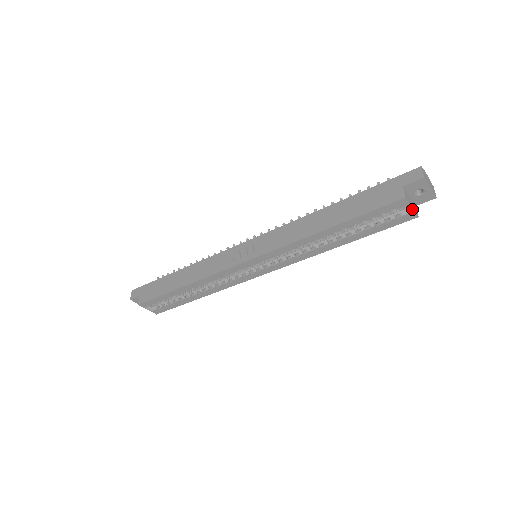
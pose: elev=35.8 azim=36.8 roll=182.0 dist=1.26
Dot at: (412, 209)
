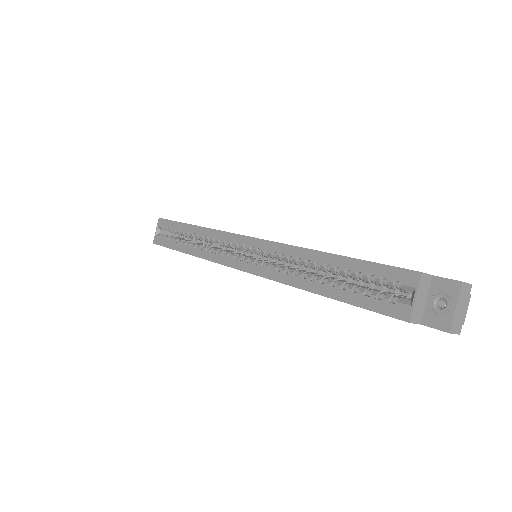
Dot at: (414, 300)
